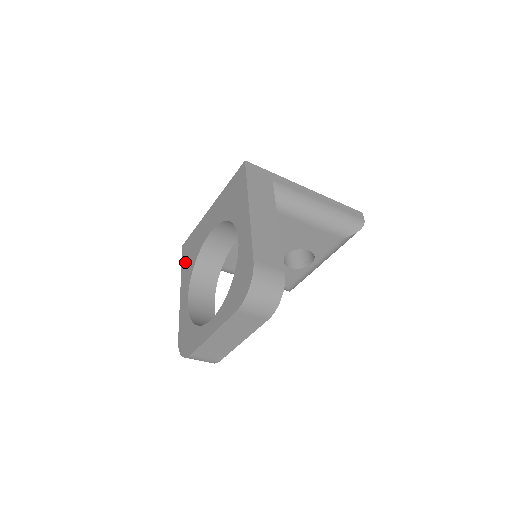
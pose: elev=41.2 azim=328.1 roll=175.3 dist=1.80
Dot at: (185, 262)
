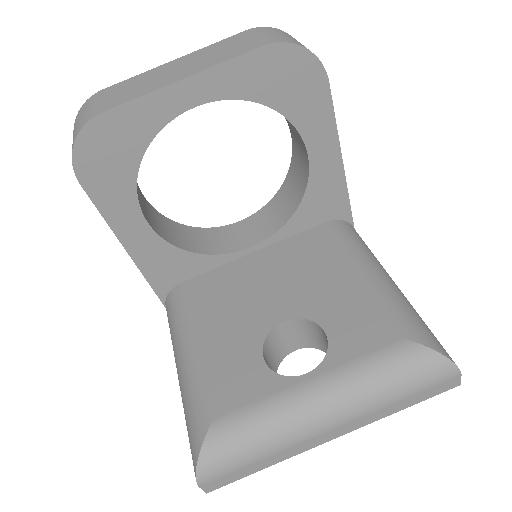
Dot at: occluded
